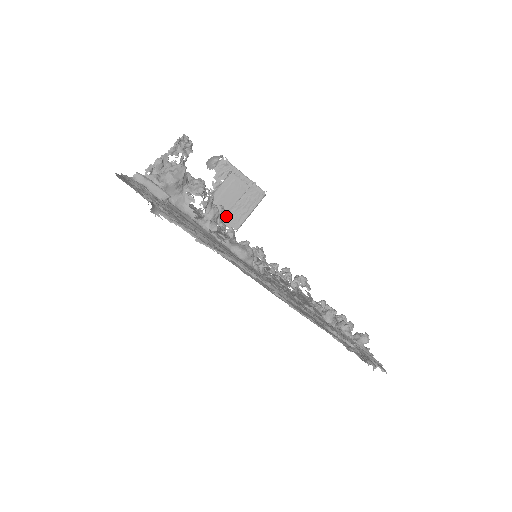
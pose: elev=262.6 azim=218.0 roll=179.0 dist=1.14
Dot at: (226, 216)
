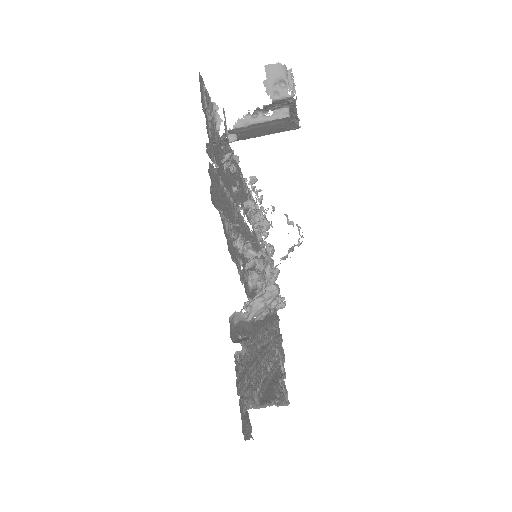
Dot at: (242, 138)
